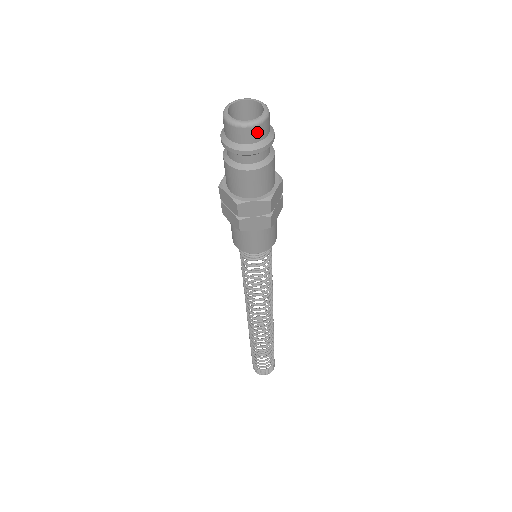
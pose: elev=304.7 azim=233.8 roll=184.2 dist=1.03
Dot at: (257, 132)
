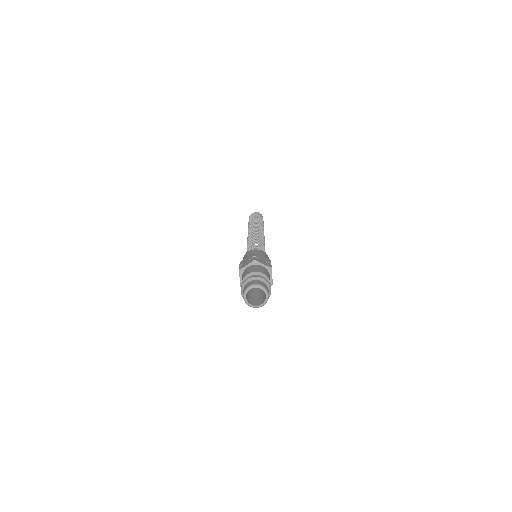
Dot at: occluded
